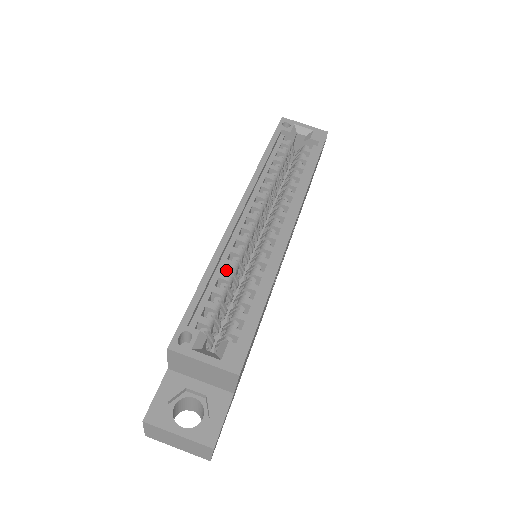
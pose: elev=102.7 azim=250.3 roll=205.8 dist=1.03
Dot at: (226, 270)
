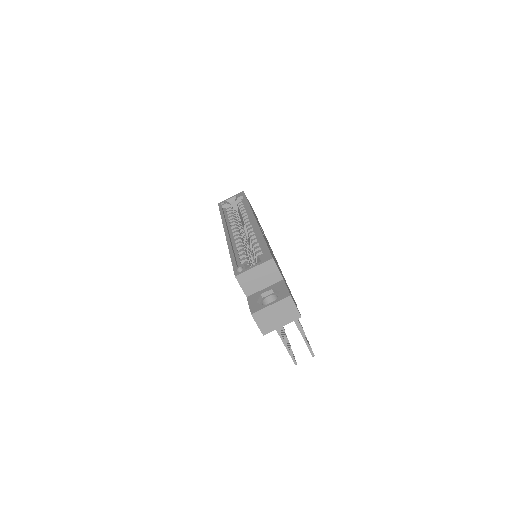
Dot at: occluded
